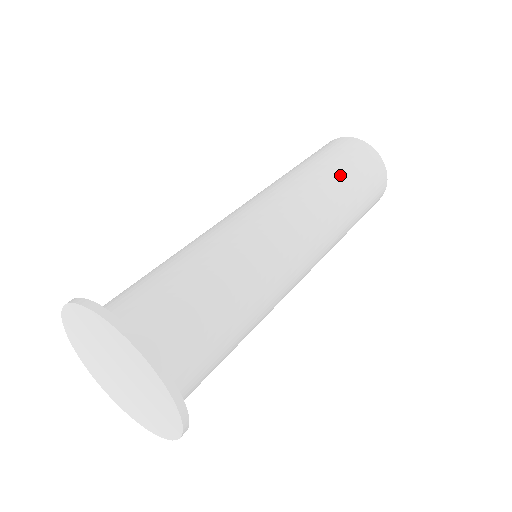
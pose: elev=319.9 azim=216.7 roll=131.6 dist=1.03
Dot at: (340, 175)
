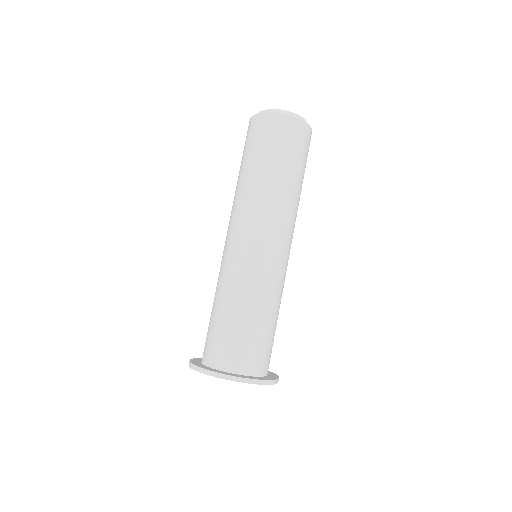
Dot at: (302, 181)
